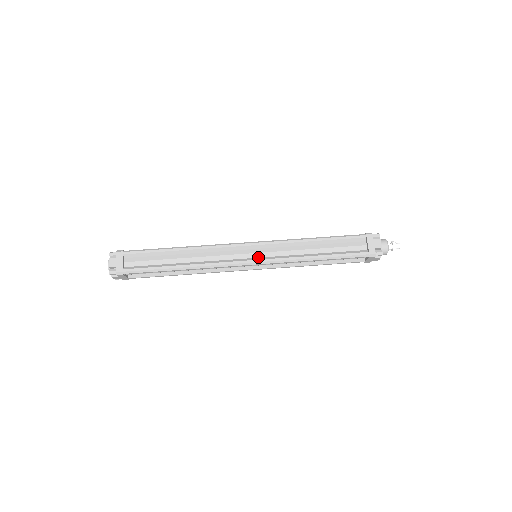
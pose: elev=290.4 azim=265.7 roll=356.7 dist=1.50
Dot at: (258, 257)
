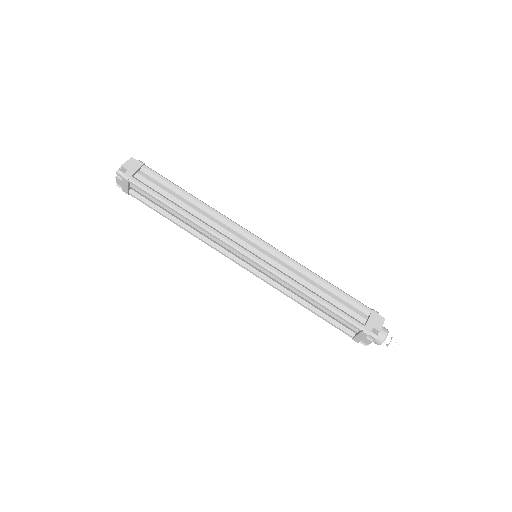
Dot at: (258, 255)
